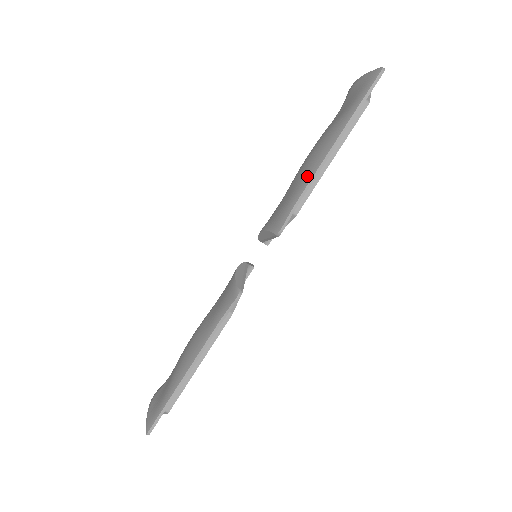
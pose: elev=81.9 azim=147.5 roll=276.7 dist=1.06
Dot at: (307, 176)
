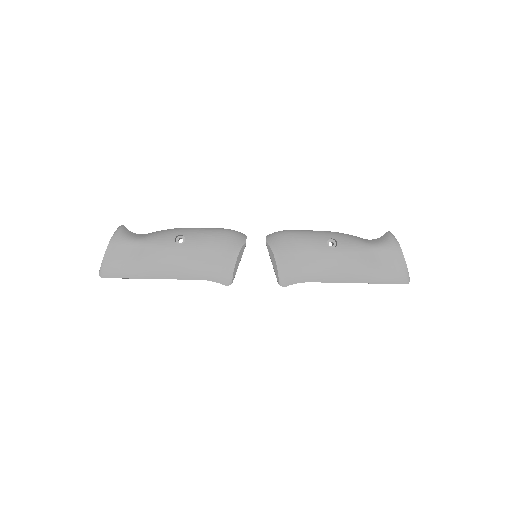
Dot at: (325, 276)
